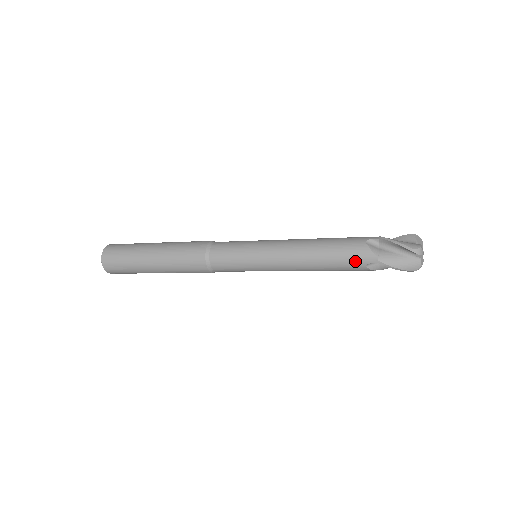
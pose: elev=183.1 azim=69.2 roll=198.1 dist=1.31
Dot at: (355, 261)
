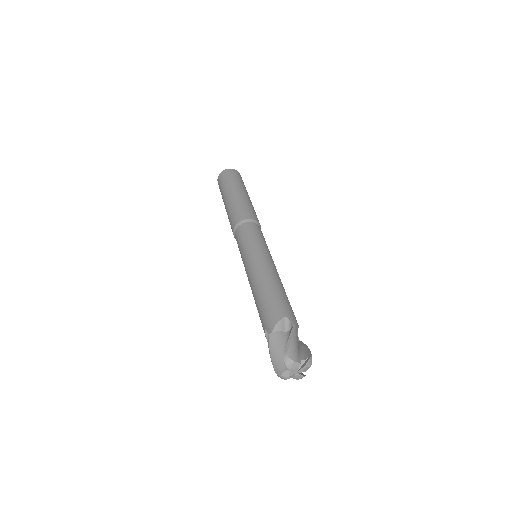
Dot at: occluded
